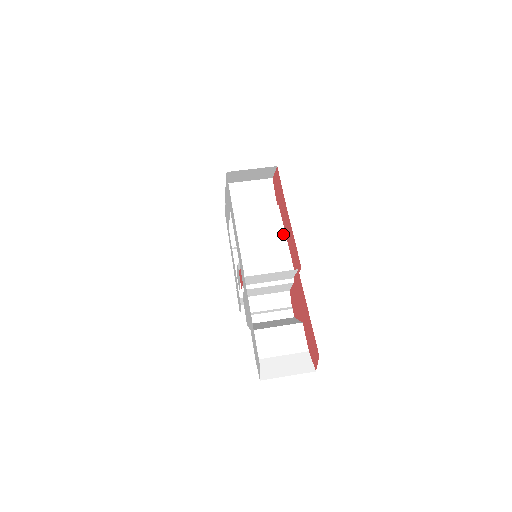
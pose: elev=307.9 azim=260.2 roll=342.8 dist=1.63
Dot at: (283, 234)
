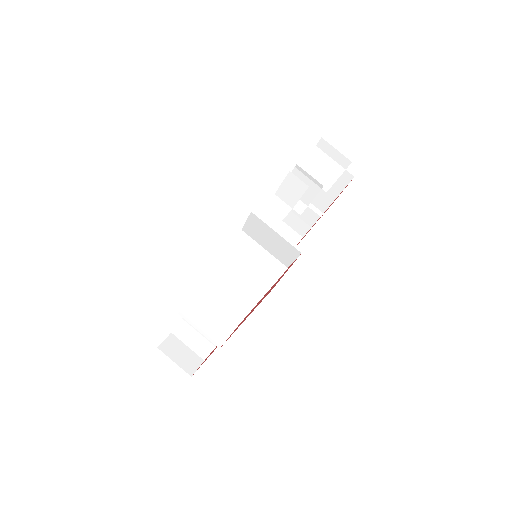
Dot at: (260, 296)
